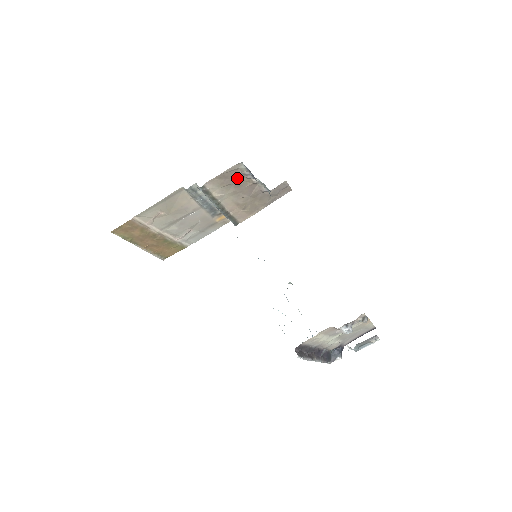
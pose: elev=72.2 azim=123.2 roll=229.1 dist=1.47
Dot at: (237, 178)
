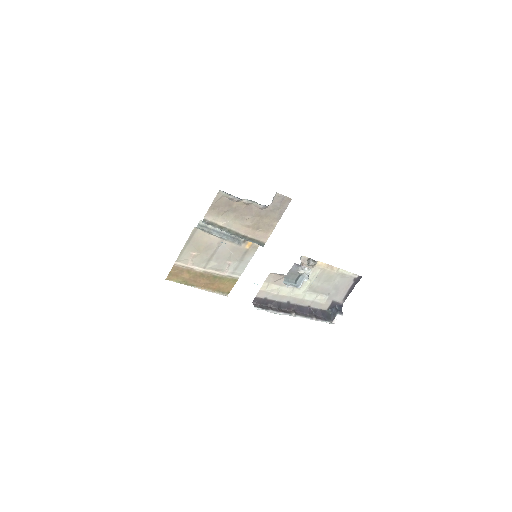
Dot at: (228, 204)
